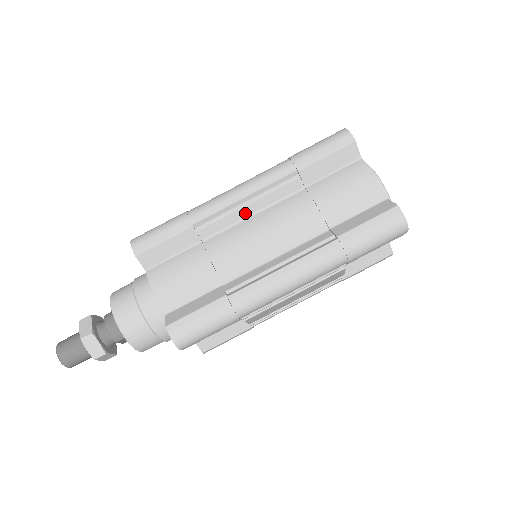
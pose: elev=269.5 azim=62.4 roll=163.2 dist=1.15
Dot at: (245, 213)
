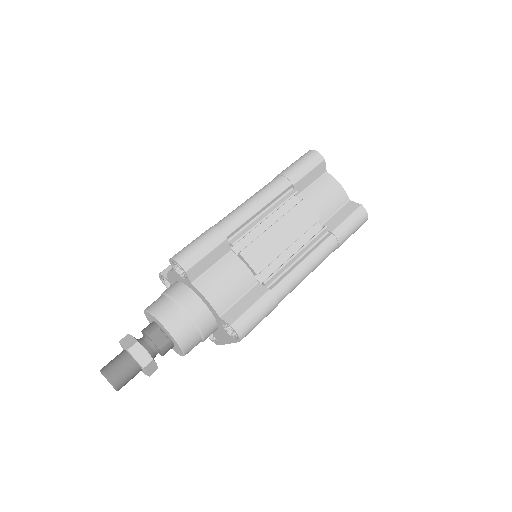
Dot at: occluded
